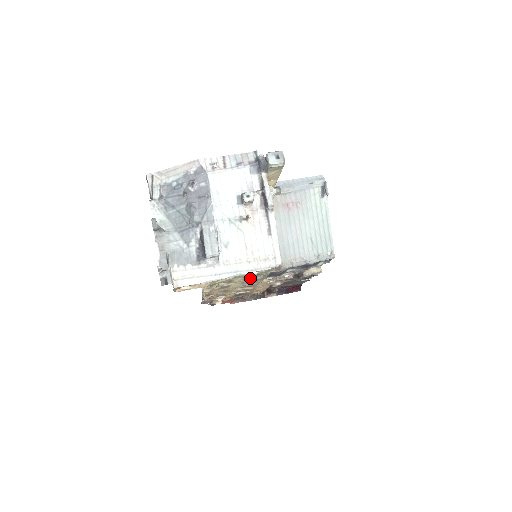
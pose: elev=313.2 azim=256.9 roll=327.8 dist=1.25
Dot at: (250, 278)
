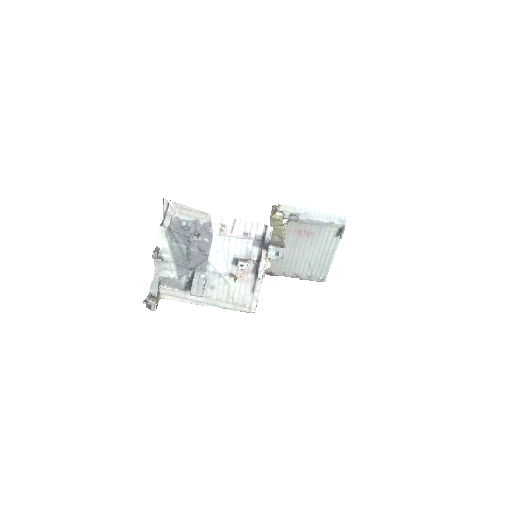
Dot at: occluded
